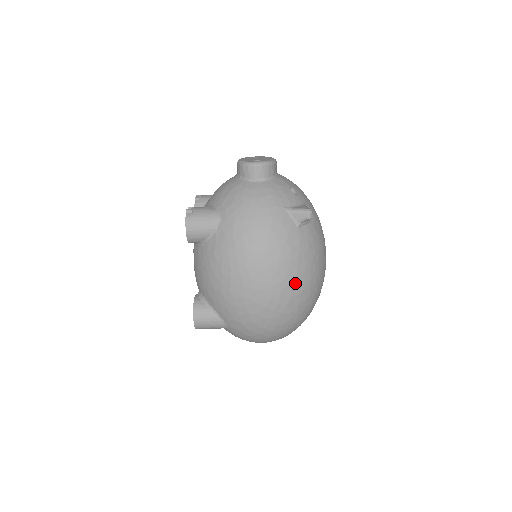
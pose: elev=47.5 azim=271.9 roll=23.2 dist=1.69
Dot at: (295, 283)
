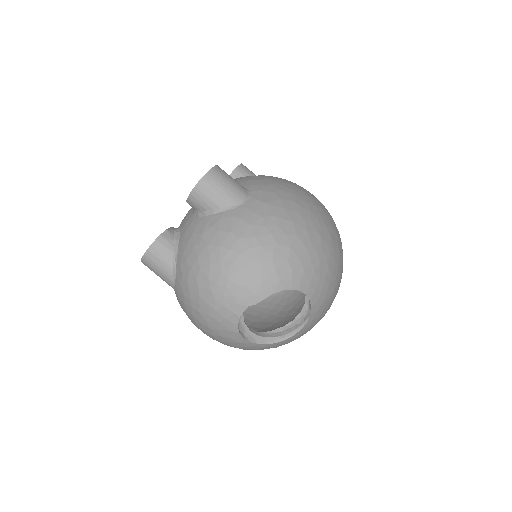
Dot at: (338, 232)
